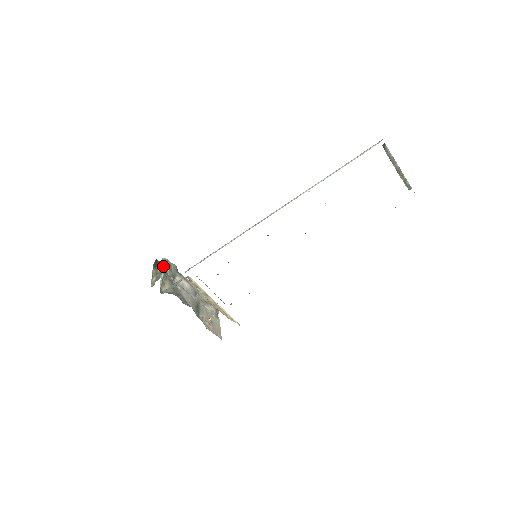
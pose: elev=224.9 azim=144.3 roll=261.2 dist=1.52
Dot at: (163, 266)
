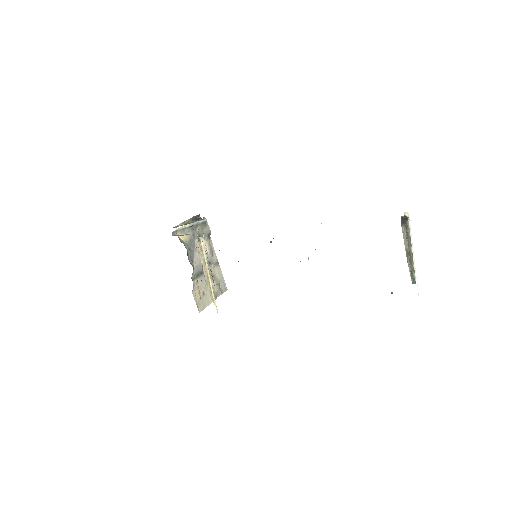
Dot at: (197, 221)
